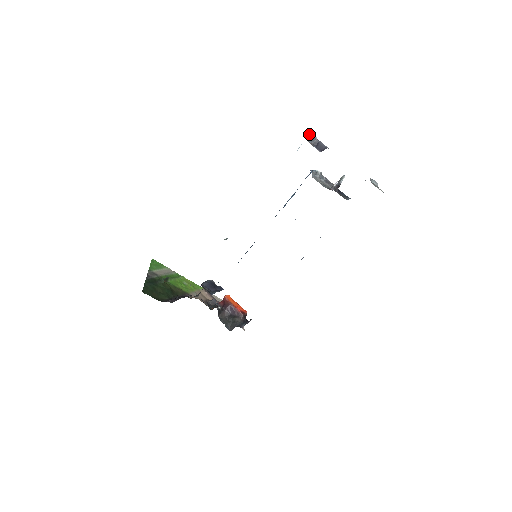
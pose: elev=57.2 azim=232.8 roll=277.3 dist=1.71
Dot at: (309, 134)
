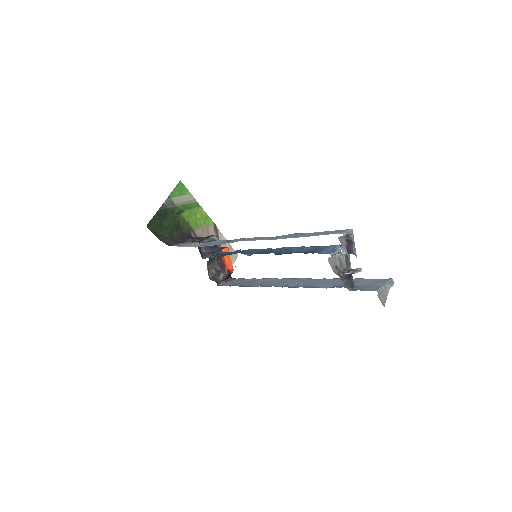
Dot at: (346, 234)
